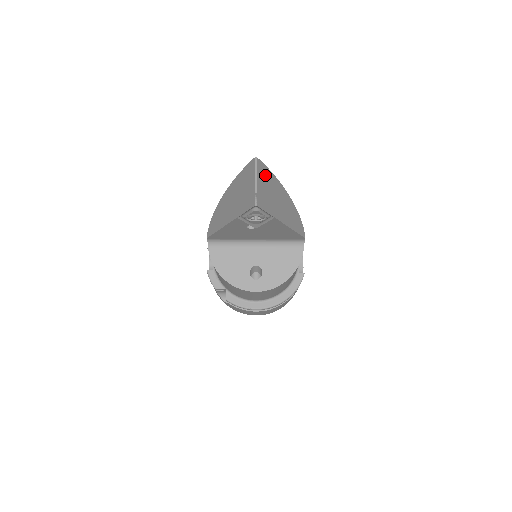
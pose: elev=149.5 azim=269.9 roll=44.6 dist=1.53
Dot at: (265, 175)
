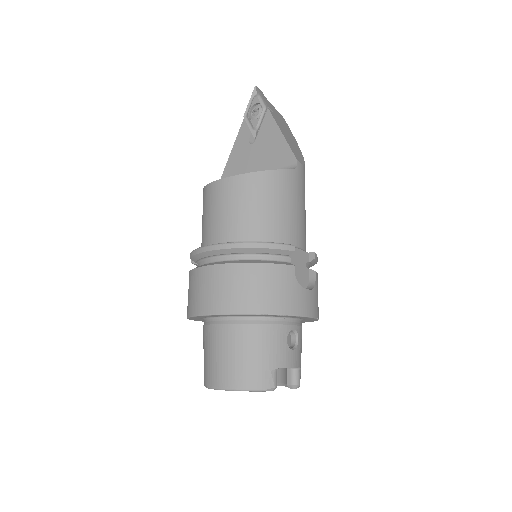
Dot at: (283, 121)
